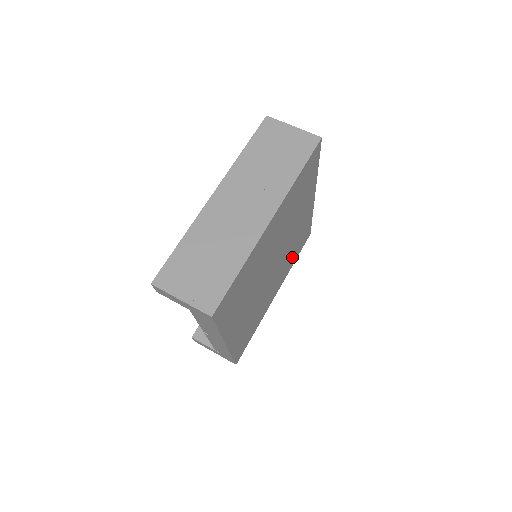
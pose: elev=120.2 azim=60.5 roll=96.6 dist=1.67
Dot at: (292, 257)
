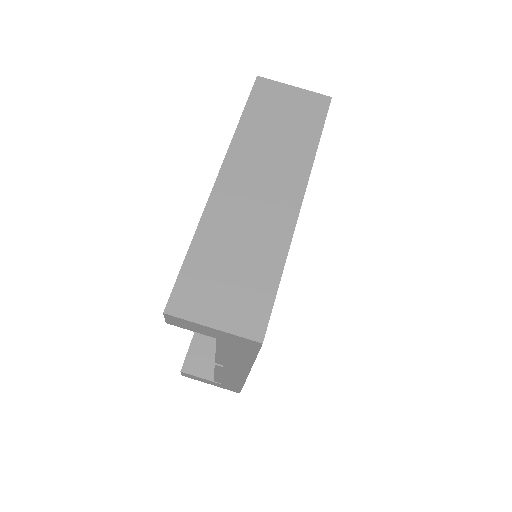
Dot at: occluded
